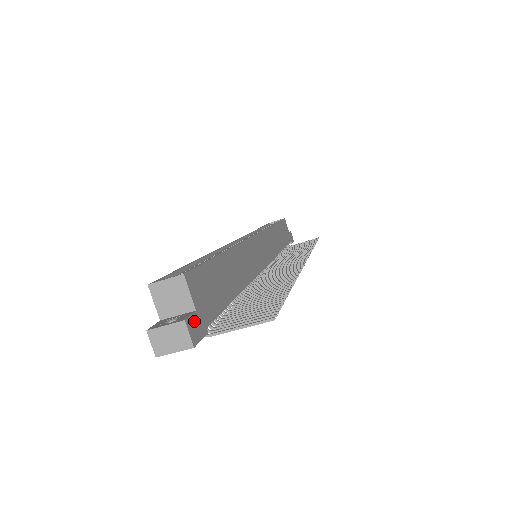
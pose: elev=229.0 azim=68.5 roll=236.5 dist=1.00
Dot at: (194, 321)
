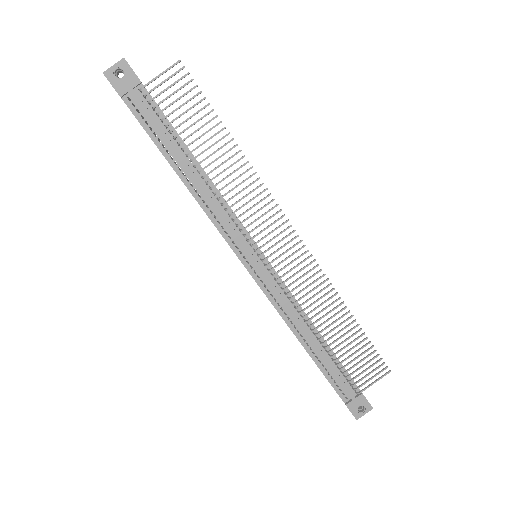
Dot at: occluded
